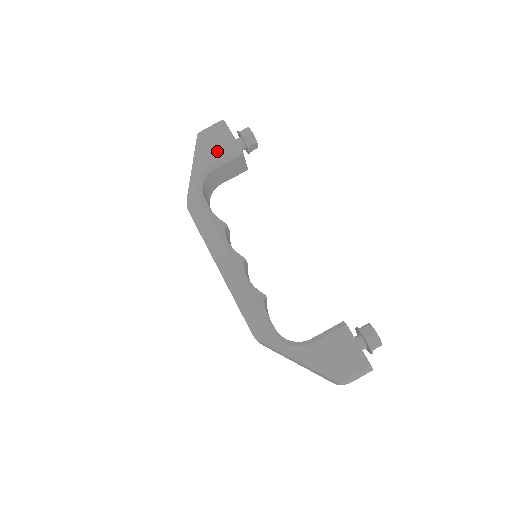
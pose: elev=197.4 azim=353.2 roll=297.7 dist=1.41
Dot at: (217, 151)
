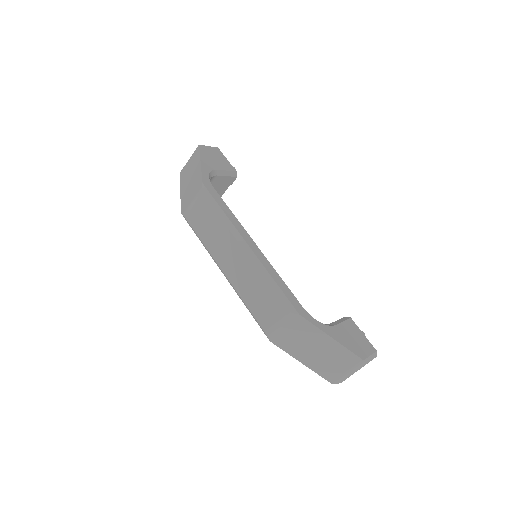
Dot at: (219, 164)
